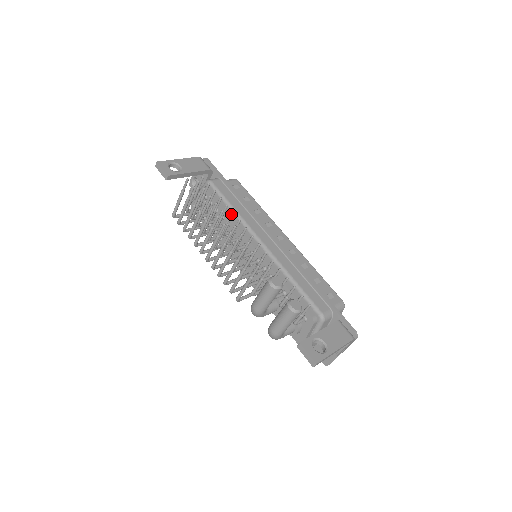
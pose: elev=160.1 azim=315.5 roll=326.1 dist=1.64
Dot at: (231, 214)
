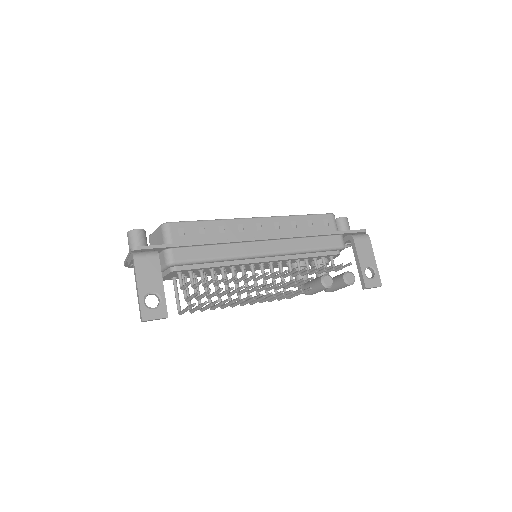
Dot at: occluded
